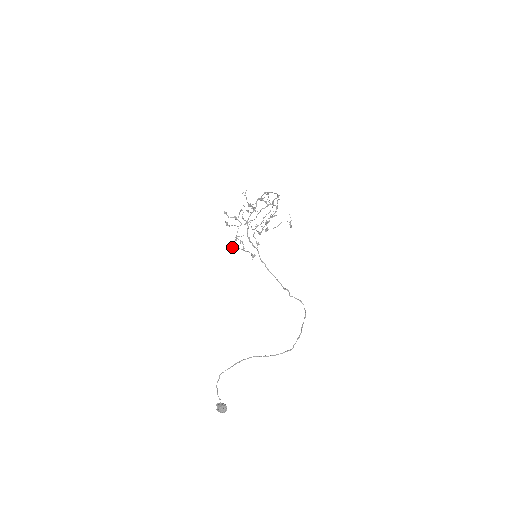
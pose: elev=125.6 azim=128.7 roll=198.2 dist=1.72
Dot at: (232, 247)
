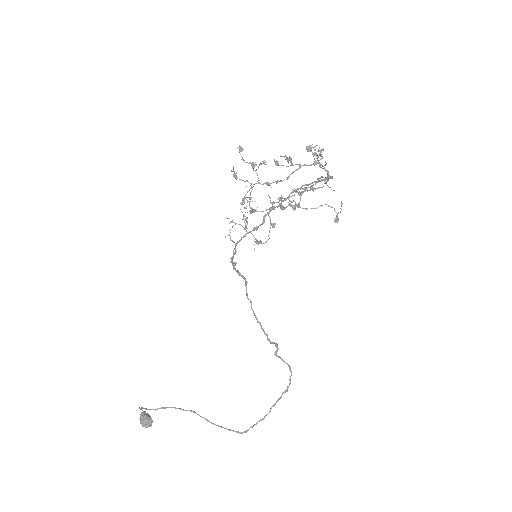
Dot at: (229, 218)
